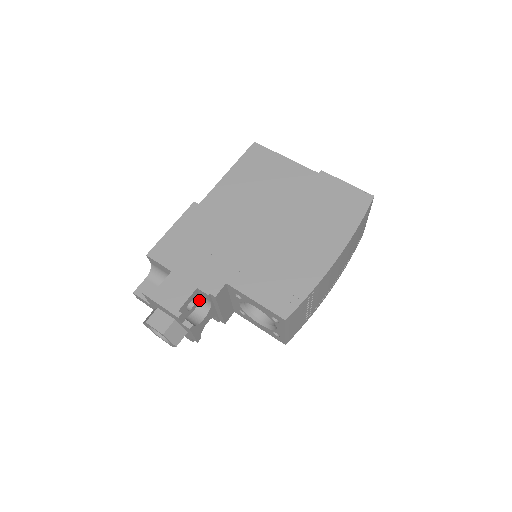
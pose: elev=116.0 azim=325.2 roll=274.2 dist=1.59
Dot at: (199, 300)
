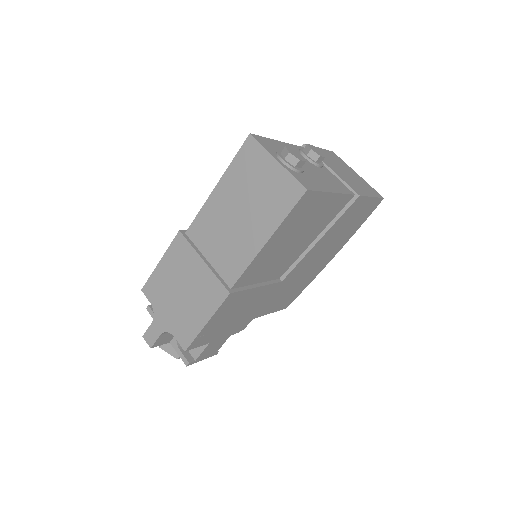
Dot at: occluded
